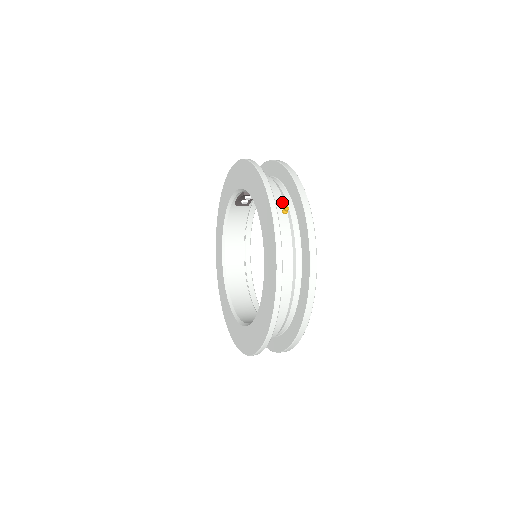
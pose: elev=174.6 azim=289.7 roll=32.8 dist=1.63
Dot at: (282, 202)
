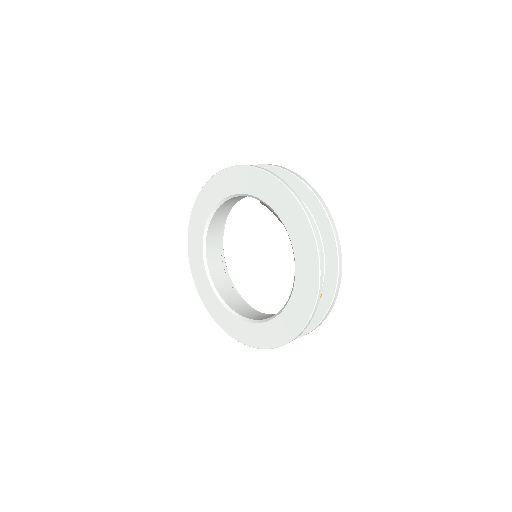
Dot at: occluded
